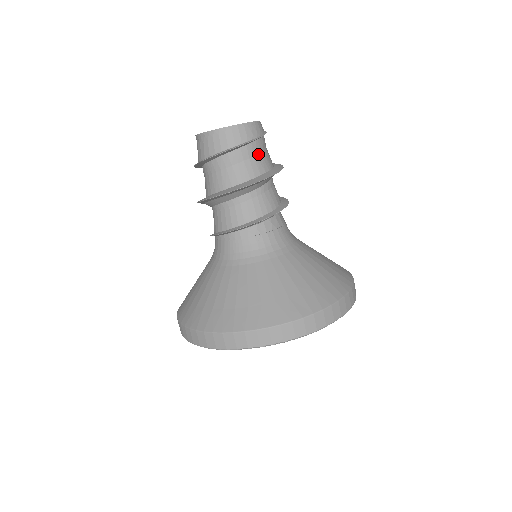
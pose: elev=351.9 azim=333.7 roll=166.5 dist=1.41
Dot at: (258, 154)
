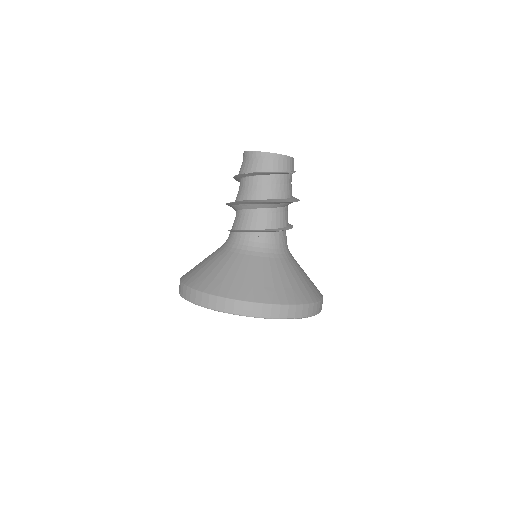
Dot at: occluded
